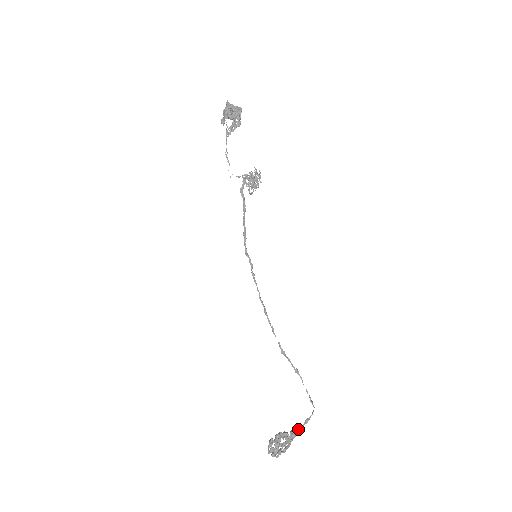
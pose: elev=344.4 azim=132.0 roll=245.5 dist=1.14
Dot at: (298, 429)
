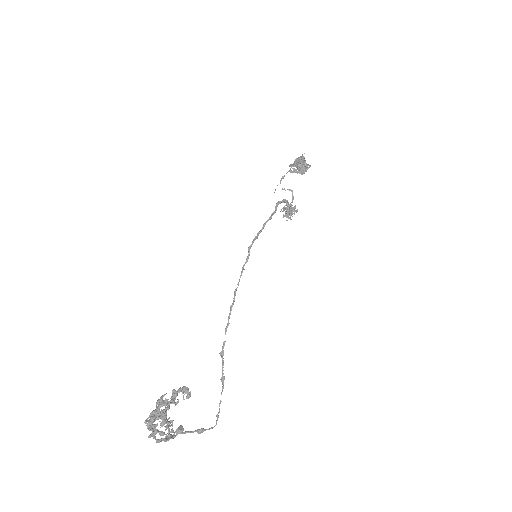
Dot at: occluded
